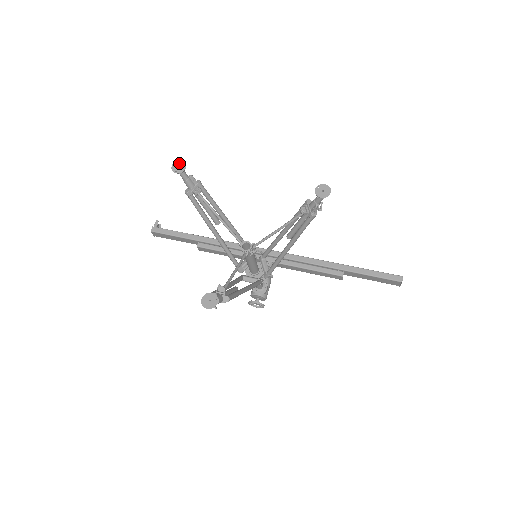
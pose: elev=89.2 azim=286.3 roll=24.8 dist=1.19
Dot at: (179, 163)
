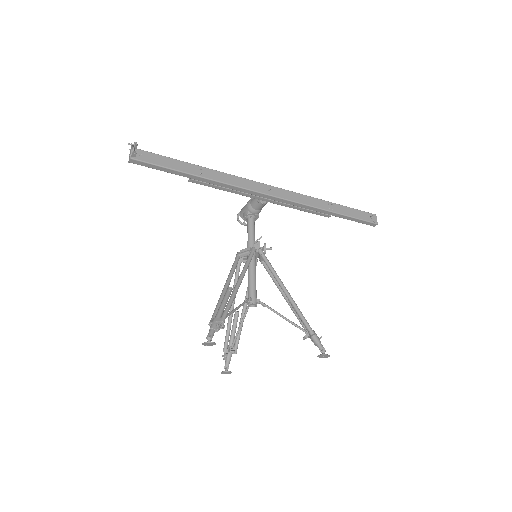
Dot at: (210, 343)
